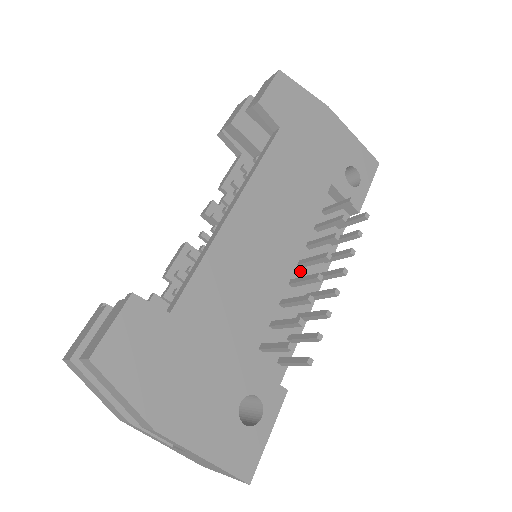
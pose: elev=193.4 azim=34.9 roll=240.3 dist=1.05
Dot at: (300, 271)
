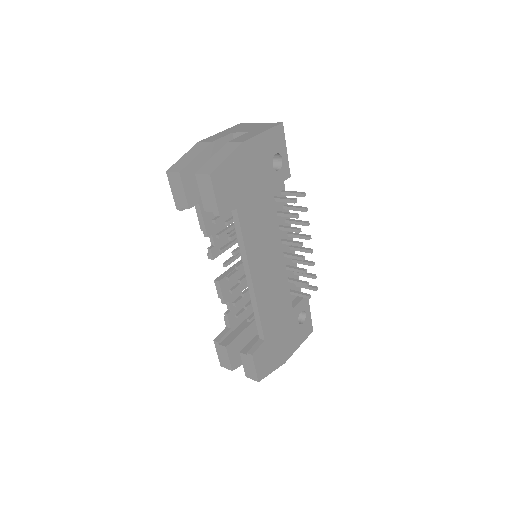
Dot at: occluded
